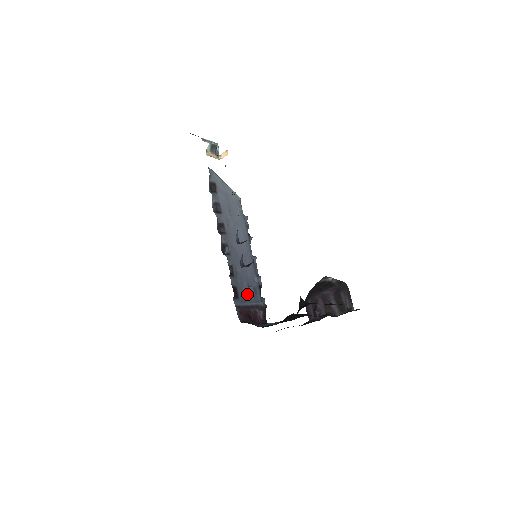
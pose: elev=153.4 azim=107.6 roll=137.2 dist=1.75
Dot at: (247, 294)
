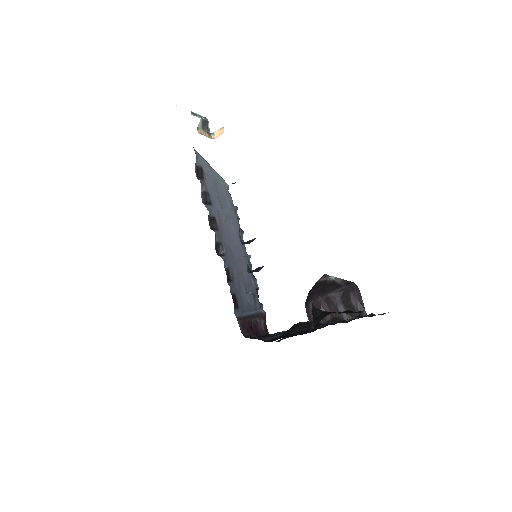
Dot at: (246, 301)
